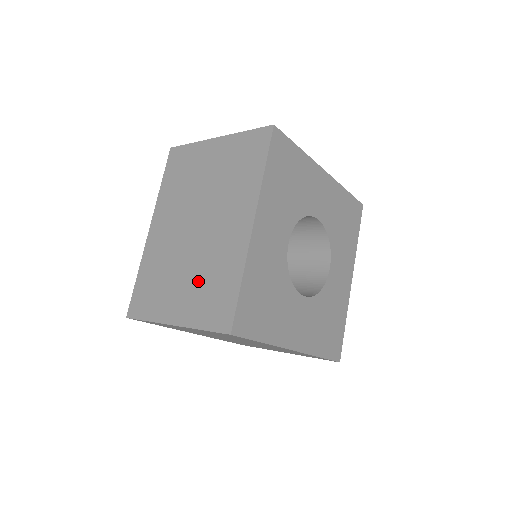
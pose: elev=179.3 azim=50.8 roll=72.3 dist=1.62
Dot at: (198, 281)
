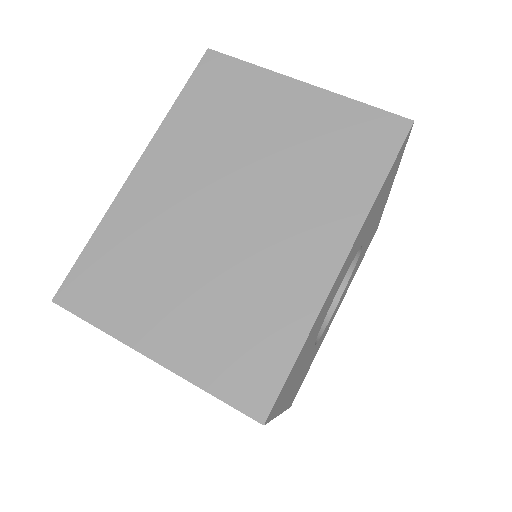
Dot at: (218, 307)
